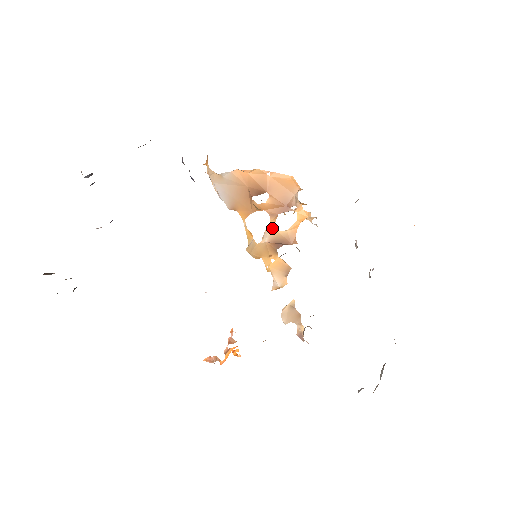
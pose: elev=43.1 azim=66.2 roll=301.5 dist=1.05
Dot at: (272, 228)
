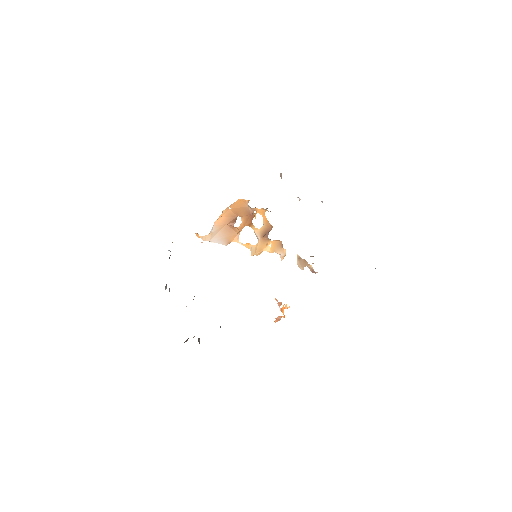
Dot at: (256, 230)
